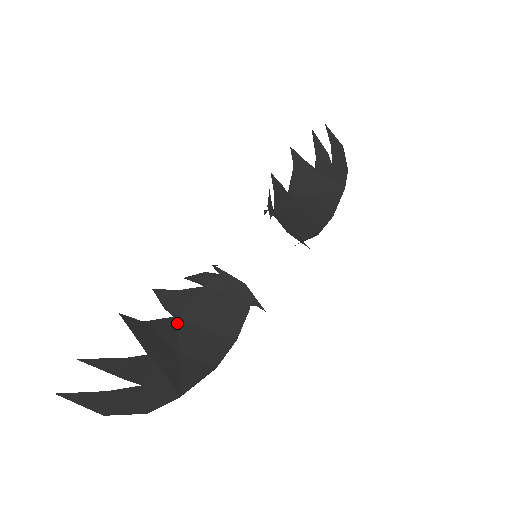
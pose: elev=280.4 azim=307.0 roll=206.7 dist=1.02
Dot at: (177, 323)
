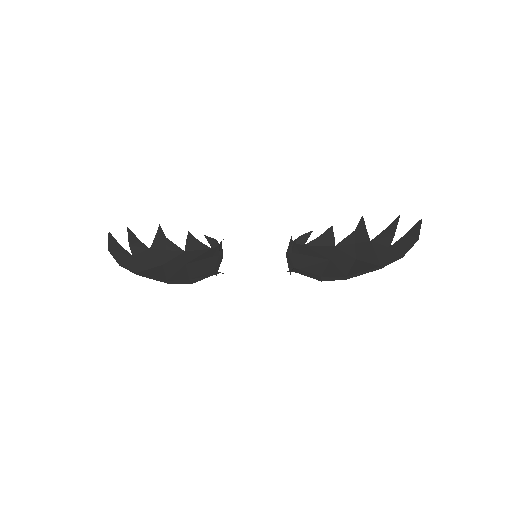
Dot at: (181, 254)
